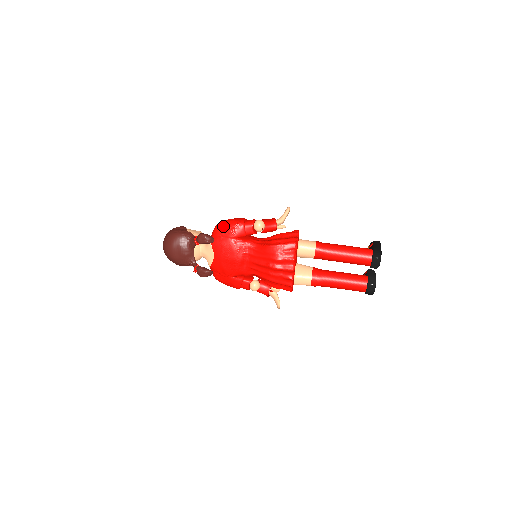
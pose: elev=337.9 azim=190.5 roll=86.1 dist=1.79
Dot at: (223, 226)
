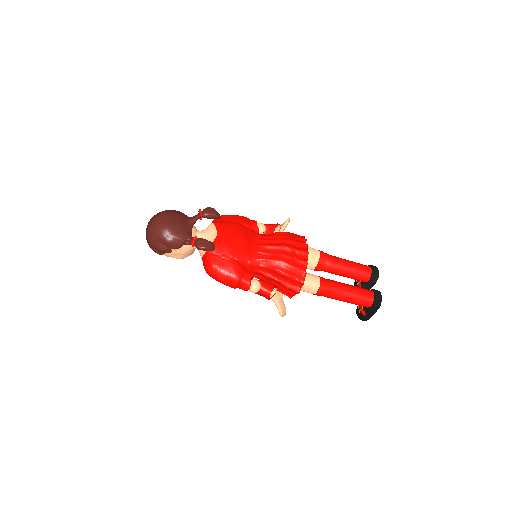
Dot at: (227, 215)
